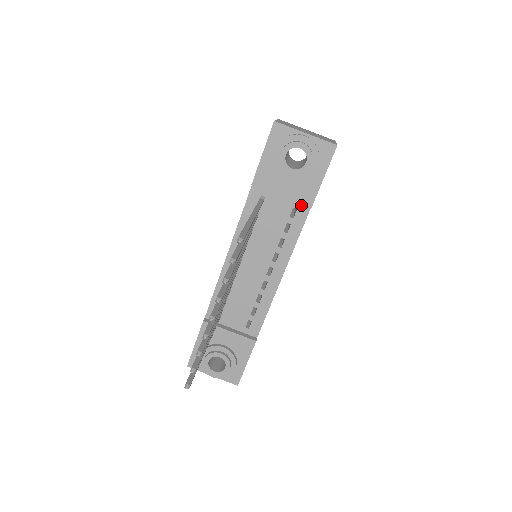
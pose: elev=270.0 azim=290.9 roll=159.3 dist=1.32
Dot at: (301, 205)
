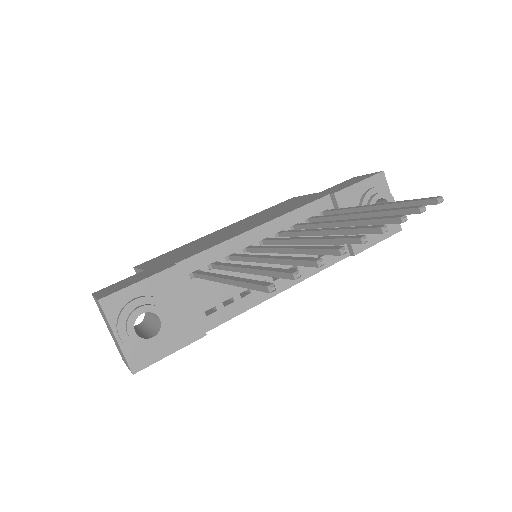
Dot at: (345, 247)
